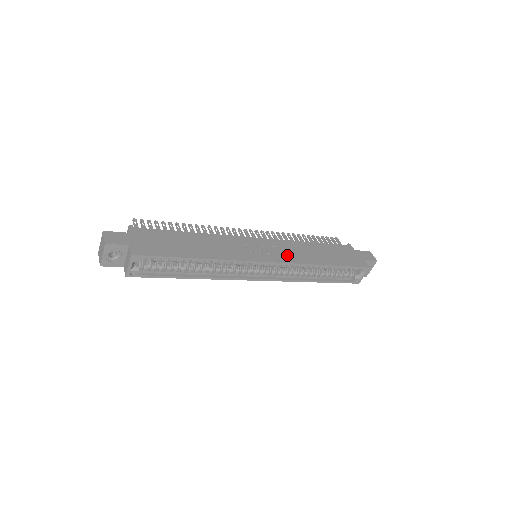
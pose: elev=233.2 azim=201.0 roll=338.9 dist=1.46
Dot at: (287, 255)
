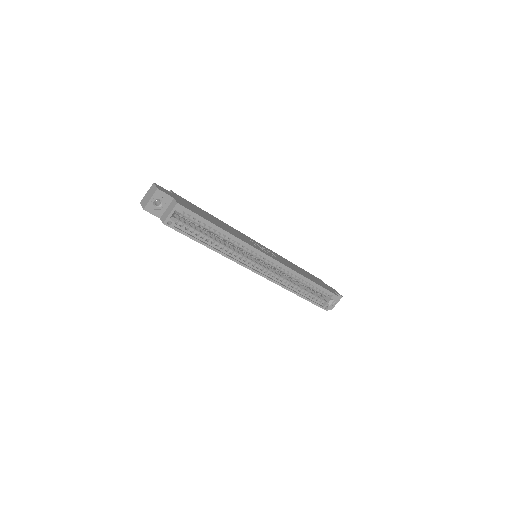
Dot at: (282, 261)
